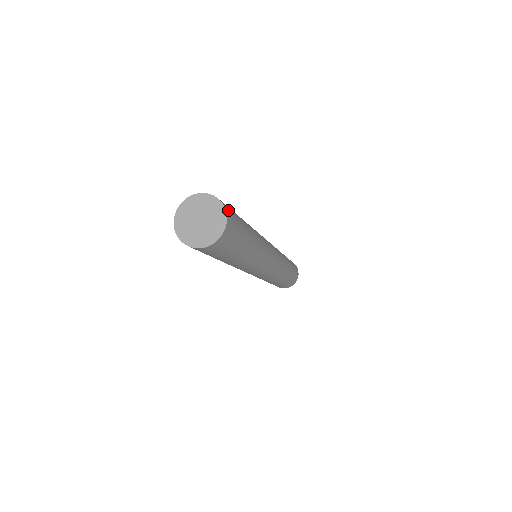
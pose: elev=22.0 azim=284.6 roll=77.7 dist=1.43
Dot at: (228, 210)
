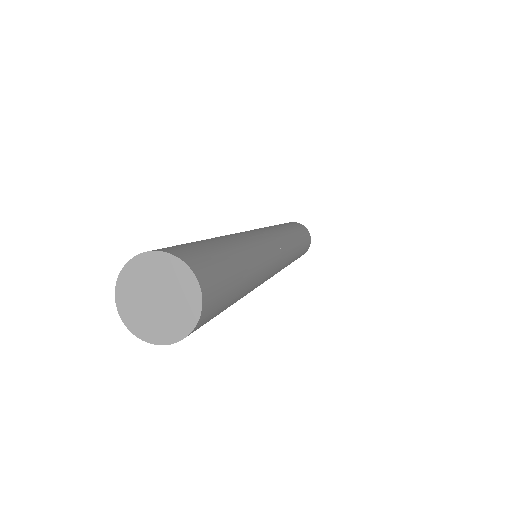
Dot at: (191, 259)
